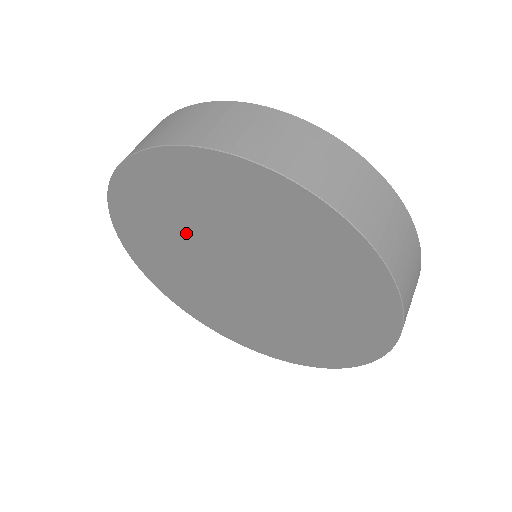
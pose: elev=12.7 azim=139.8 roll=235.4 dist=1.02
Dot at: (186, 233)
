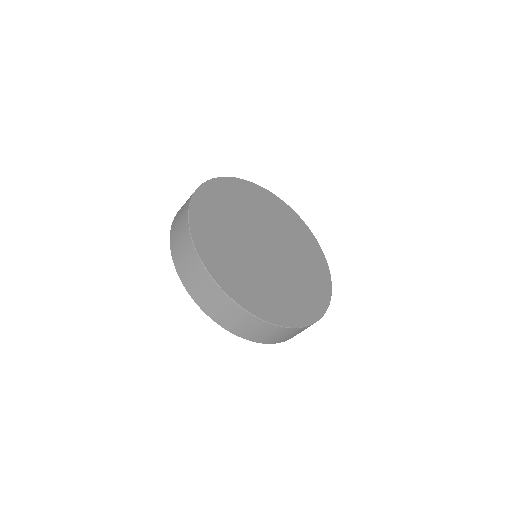
Dot at: occluded
